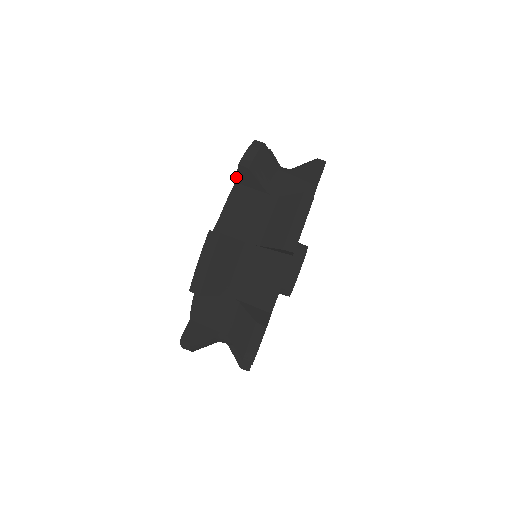
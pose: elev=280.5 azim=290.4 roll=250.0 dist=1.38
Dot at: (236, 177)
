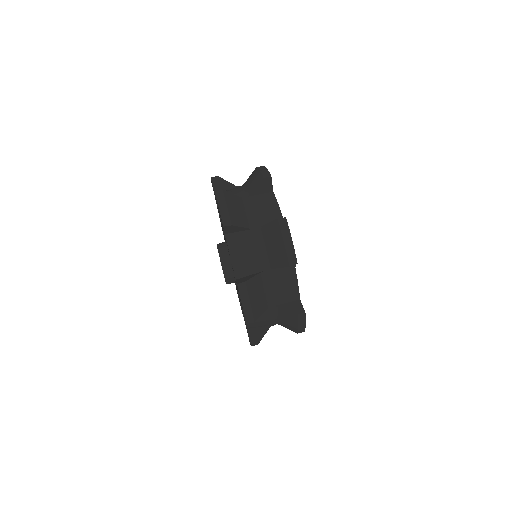
Dot at: (224, 232)
